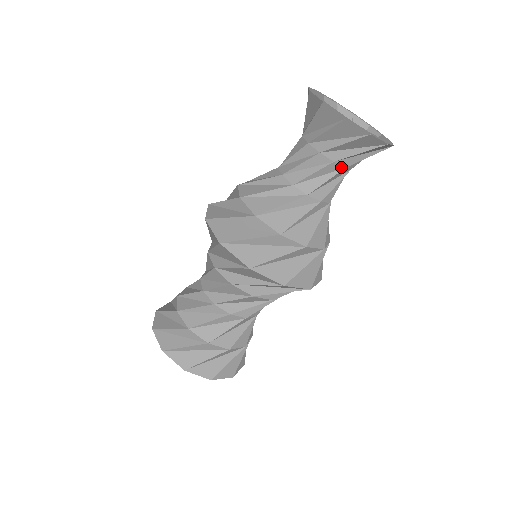
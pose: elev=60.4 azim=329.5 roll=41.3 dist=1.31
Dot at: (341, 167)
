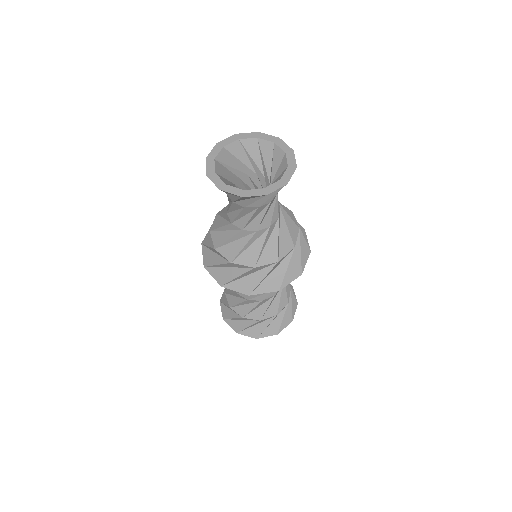
Dot at: (275, 196)
